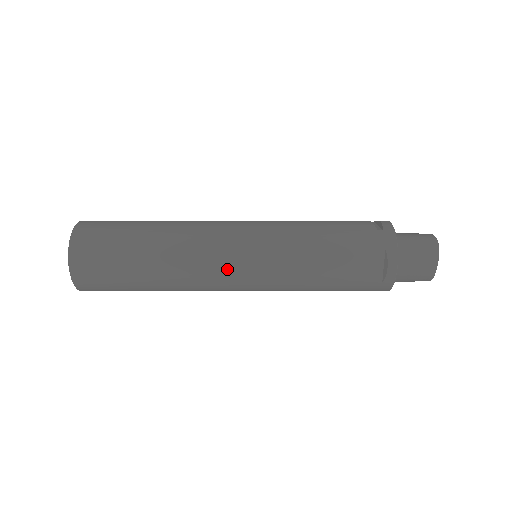
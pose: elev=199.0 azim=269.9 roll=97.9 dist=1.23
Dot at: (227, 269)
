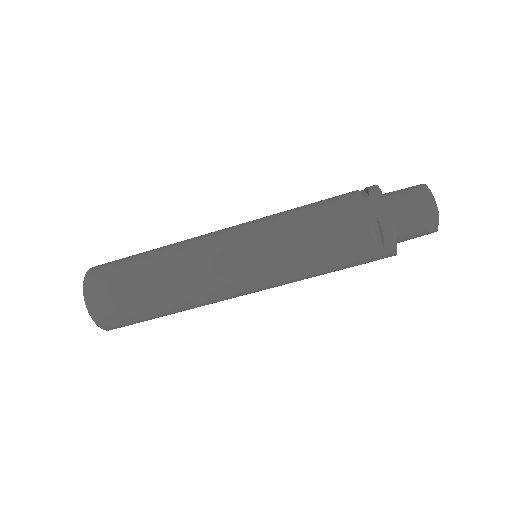
Dot at: (220, 231)
